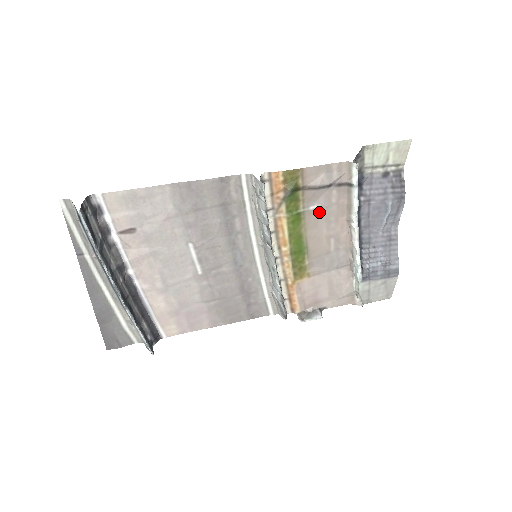
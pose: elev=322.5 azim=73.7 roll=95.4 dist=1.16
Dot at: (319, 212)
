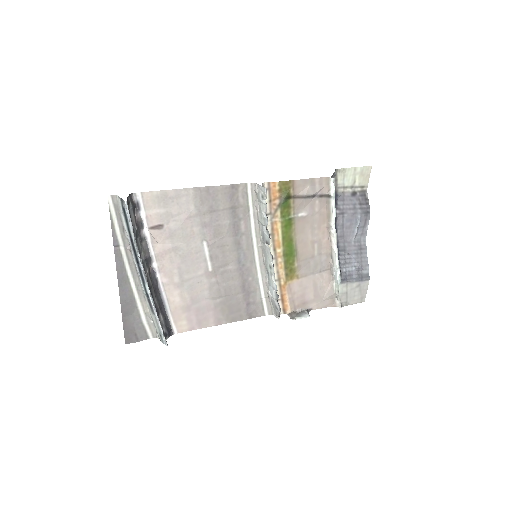
Dot at: (306, 219)
